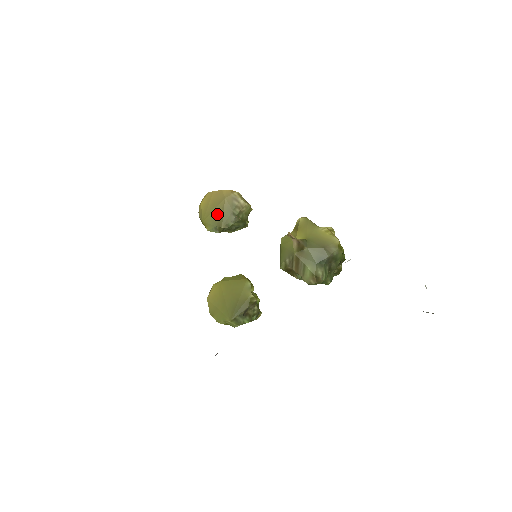
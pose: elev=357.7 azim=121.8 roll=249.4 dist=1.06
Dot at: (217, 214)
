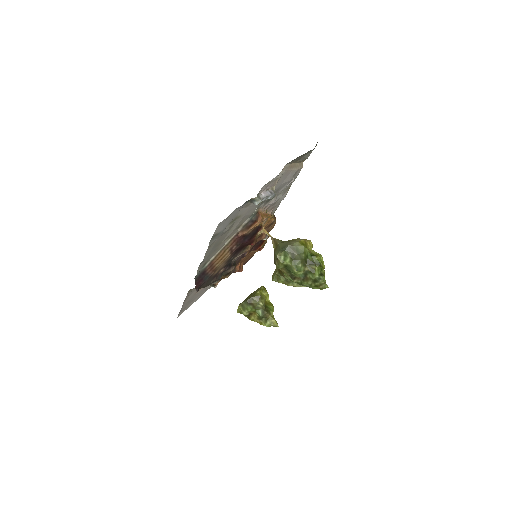
Dot at: occluded
